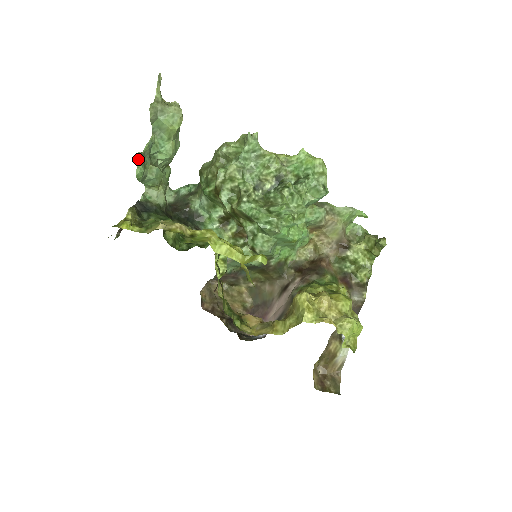
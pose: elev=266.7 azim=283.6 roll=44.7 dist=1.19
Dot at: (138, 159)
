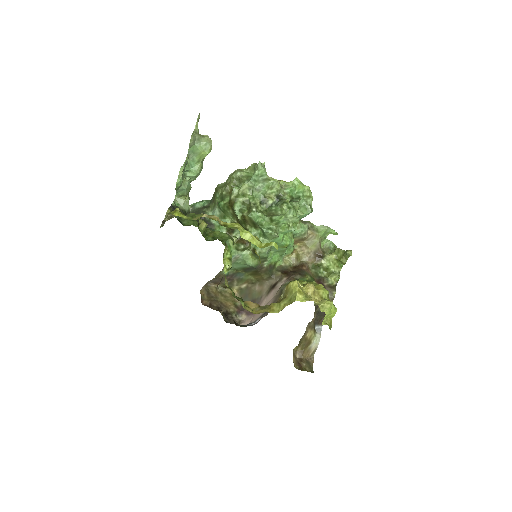
Dot at: (180, 171)
